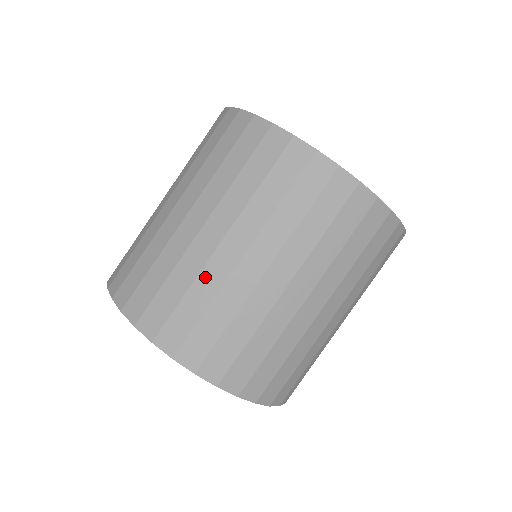
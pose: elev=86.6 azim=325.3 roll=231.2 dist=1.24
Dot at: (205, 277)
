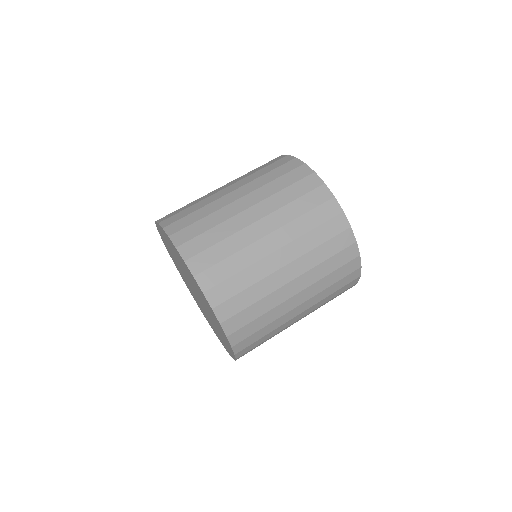
Dot at: occluded
